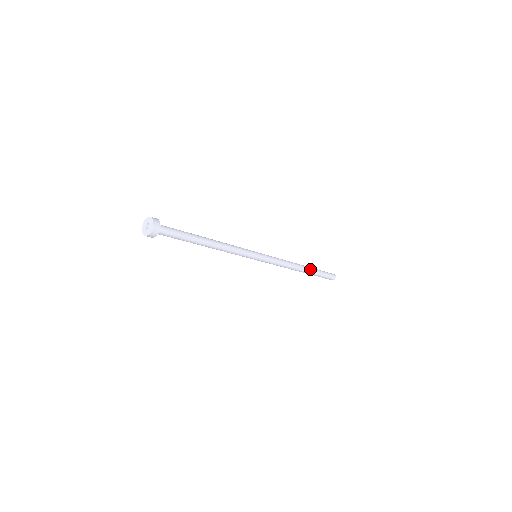
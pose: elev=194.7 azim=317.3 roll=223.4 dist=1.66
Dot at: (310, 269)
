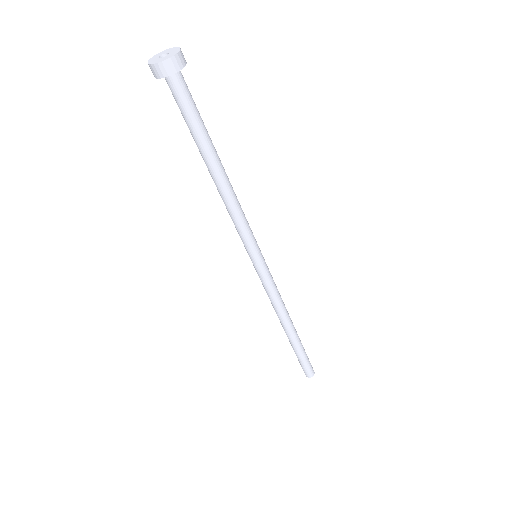
Dot at: occluded
